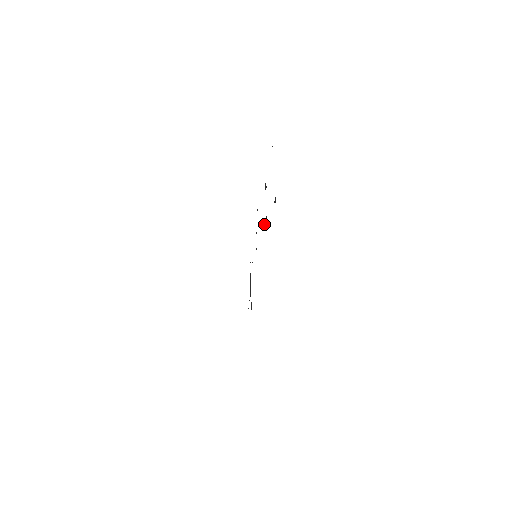
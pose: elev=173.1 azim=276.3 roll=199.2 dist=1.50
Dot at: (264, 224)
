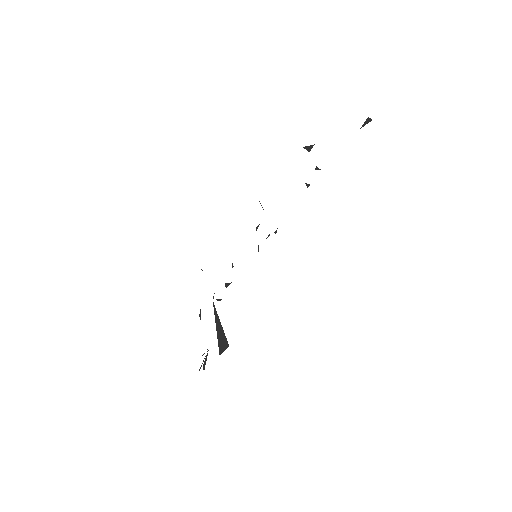
Dot at: (308, 184)
